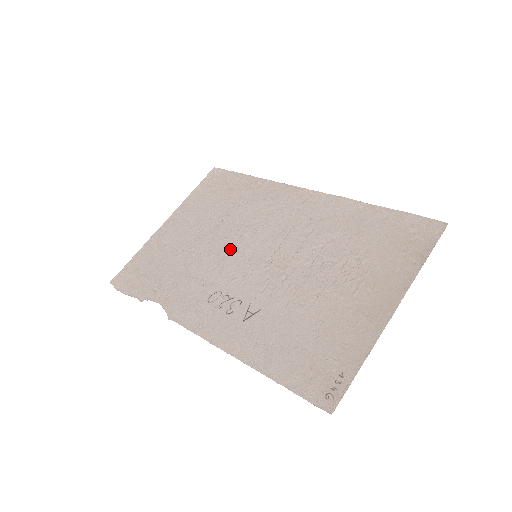
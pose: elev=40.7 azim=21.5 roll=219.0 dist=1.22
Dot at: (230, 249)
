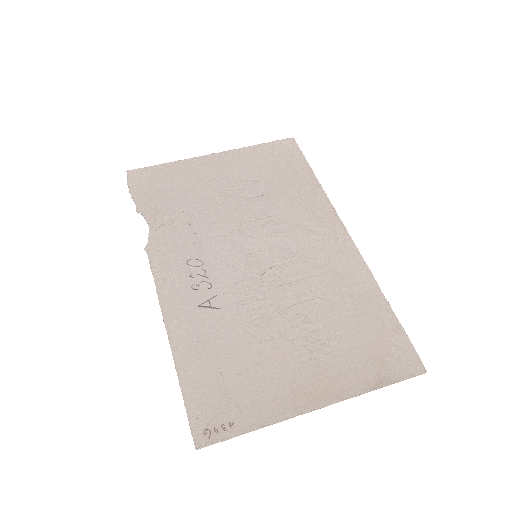
Dot at: (242, 230)
